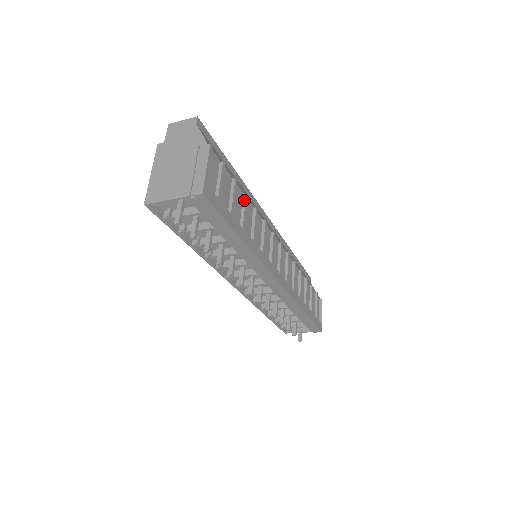
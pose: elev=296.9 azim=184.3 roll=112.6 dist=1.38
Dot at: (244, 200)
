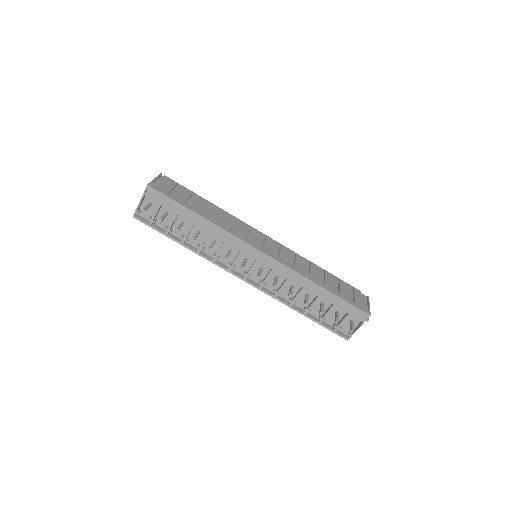
Dot at: (205, 203)
